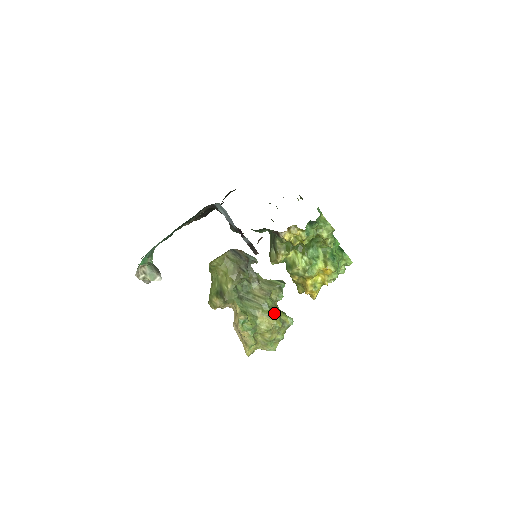
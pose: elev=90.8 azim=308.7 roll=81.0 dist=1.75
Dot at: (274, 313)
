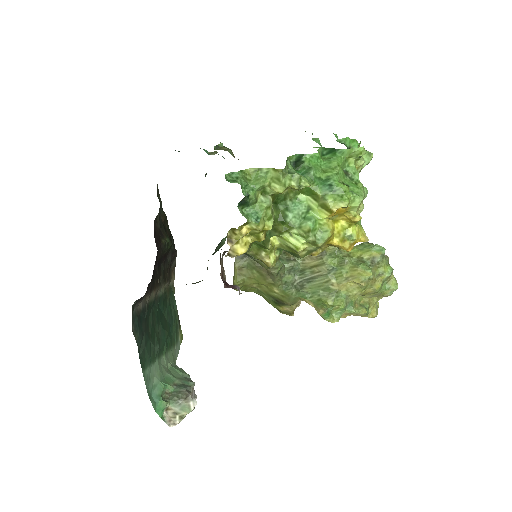
Dot at: (350, 266)
